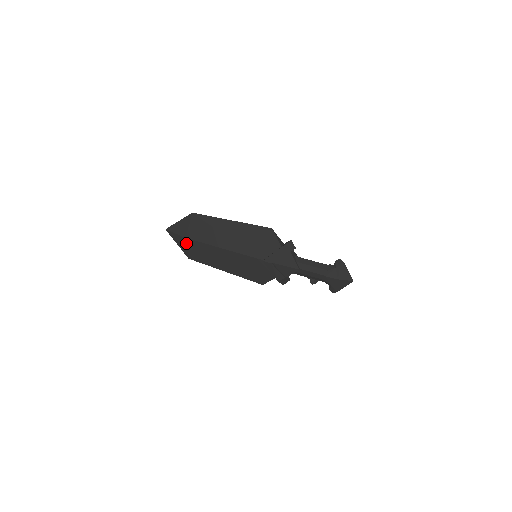
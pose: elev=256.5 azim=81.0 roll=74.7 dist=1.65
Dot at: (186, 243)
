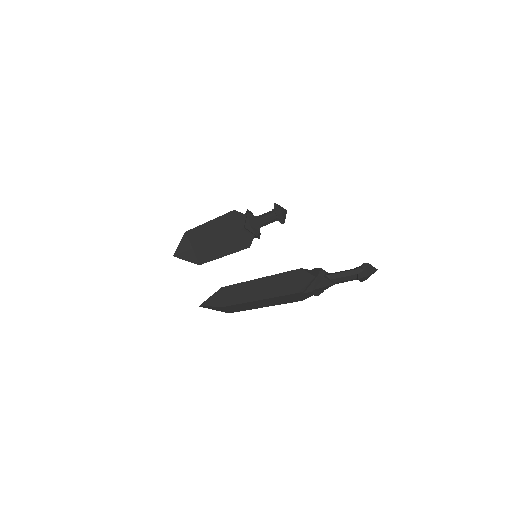
Dot at: (226, 308)
